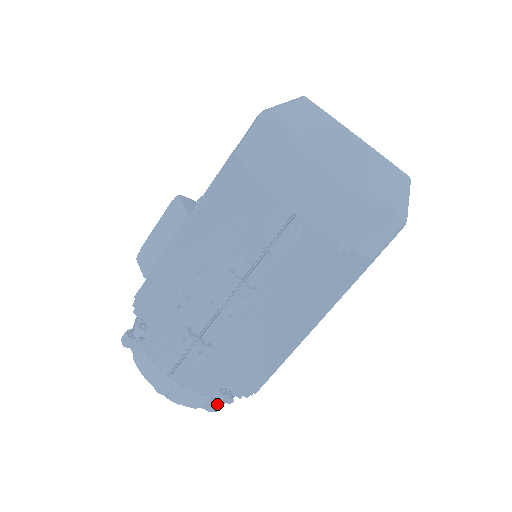
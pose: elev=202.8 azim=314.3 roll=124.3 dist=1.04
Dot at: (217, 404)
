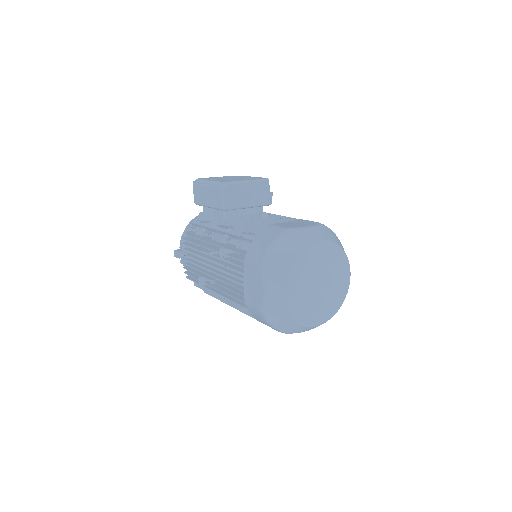
Dot at: occluded
